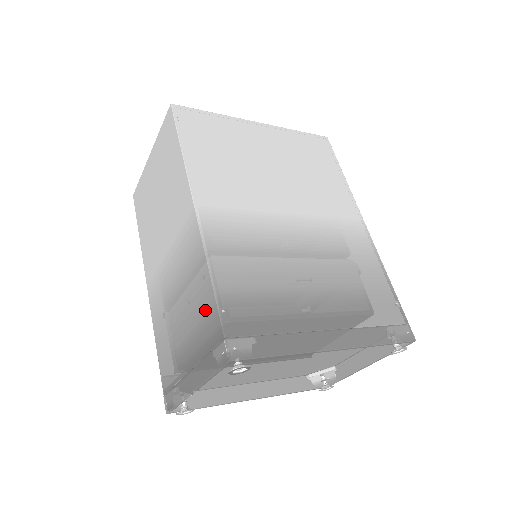
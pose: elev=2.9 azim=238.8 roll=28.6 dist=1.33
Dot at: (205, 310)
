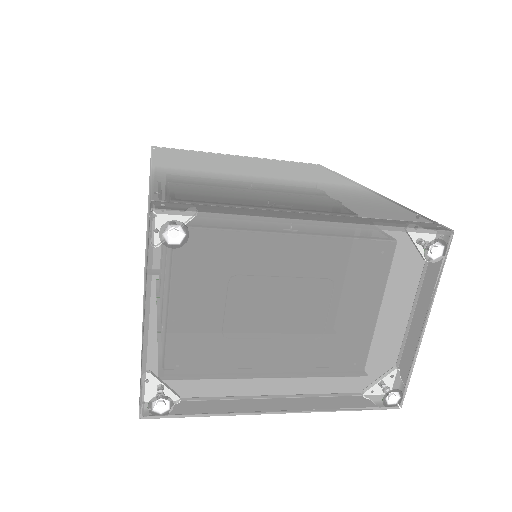
Dot at: (149, 218)
